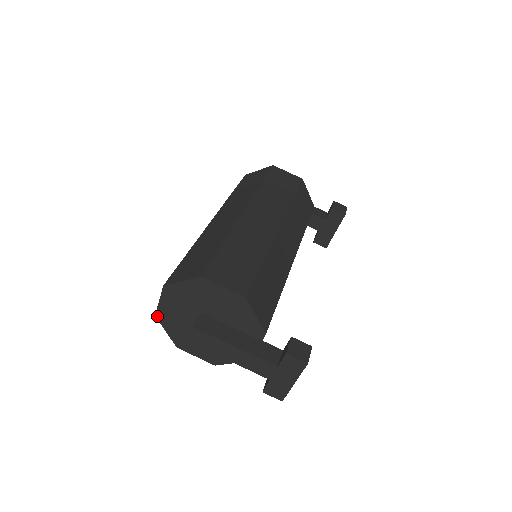
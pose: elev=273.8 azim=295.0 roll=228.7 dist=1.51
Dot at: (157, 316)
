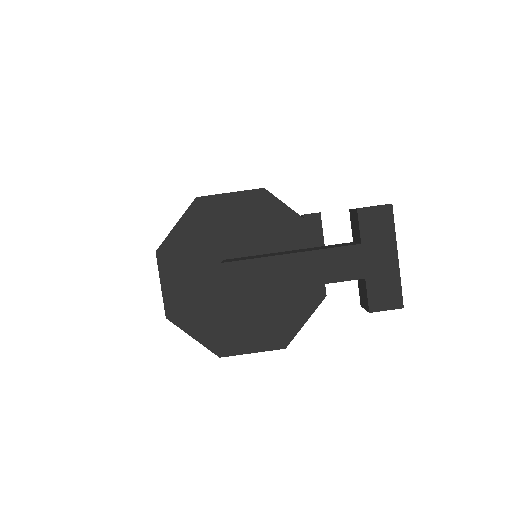
Dot at: (169, 317)
